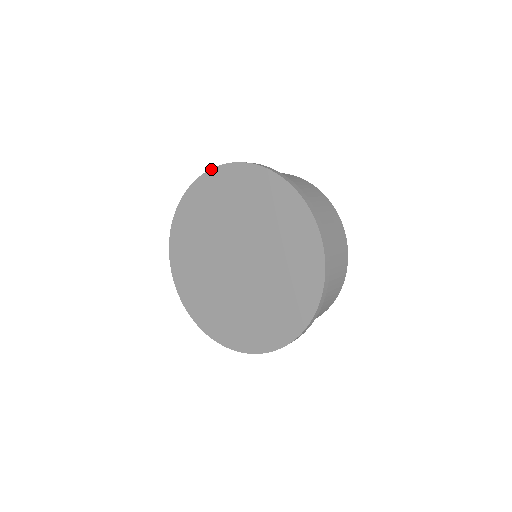
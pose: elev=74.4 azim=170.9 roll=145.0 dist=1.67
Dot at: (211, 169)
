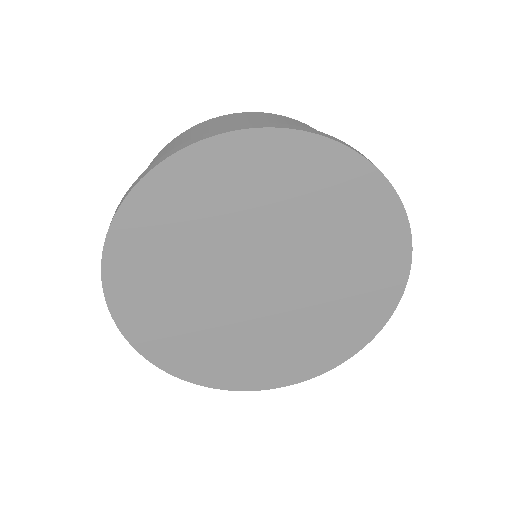
Dot at: (338, 142)
